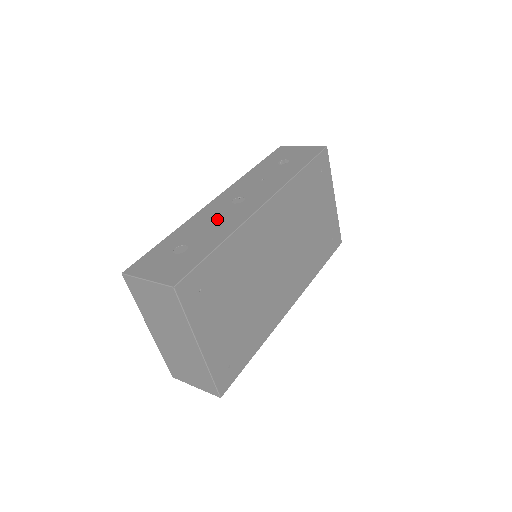
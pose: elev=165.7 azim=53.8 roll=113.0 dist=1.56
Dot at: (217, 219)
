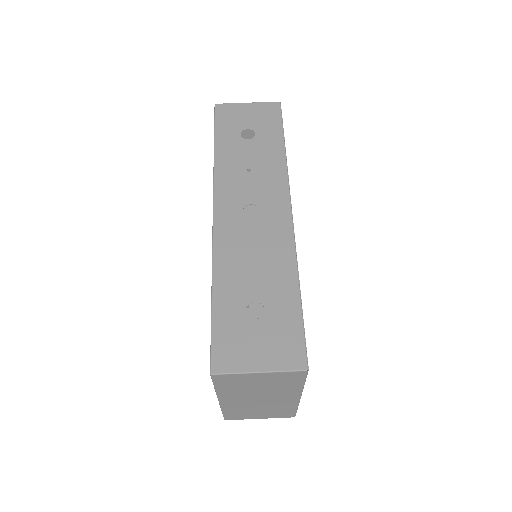
Dot at: (255, 249)
